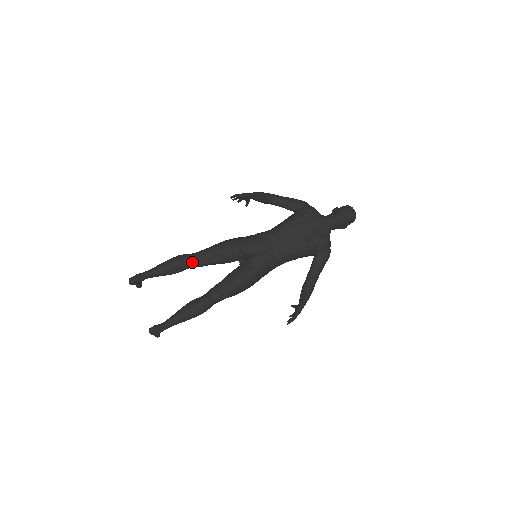
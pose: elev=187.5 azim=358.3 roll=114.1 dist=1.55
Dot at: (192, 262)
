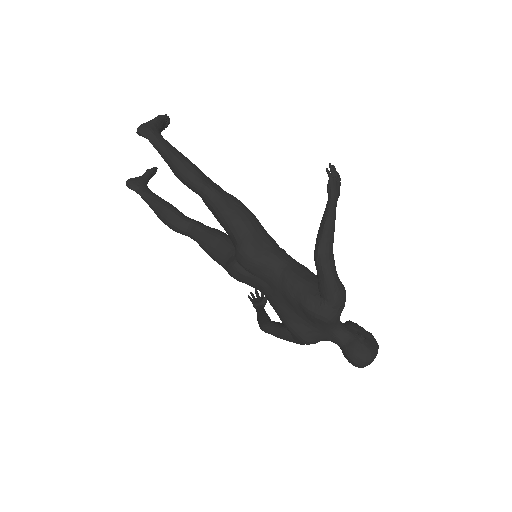
Dot at: (195, 192)
